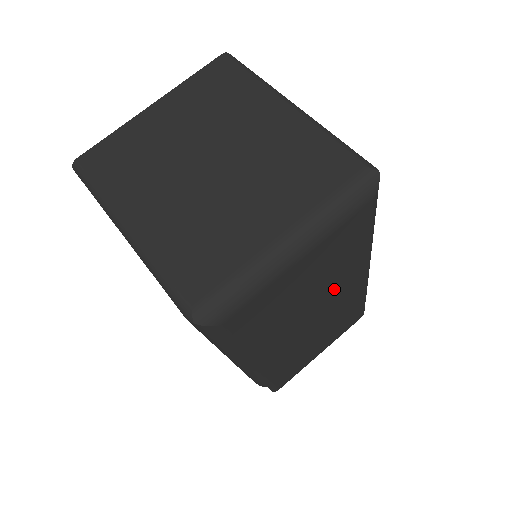
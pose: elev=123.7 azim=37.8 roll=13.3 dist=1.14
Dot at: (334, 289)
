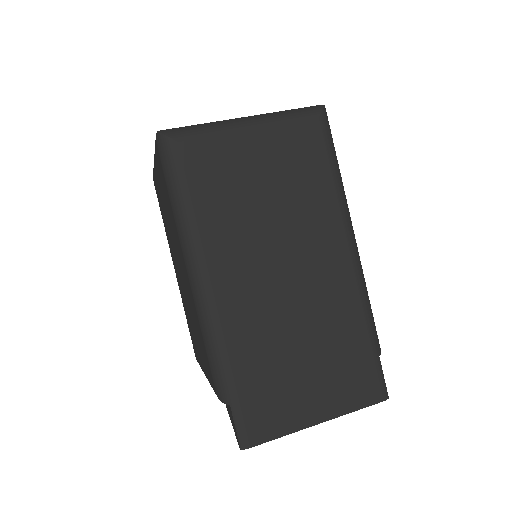
Dot at: (305, 236)
